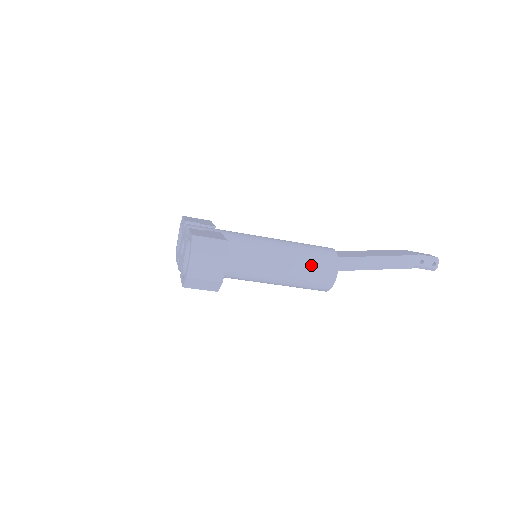
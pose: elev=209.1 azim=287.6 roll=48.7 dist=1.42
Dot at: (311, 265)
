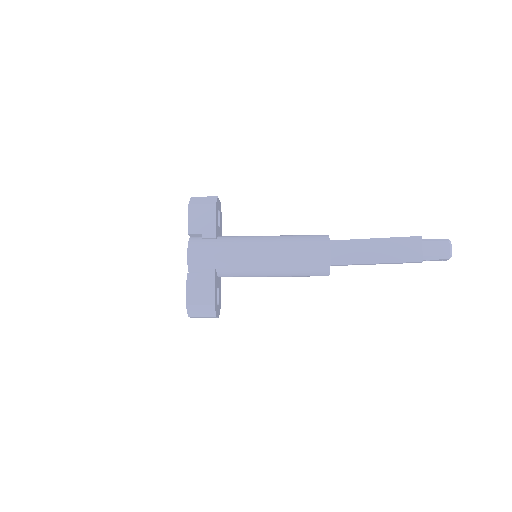
Dot at: (302, 275)
